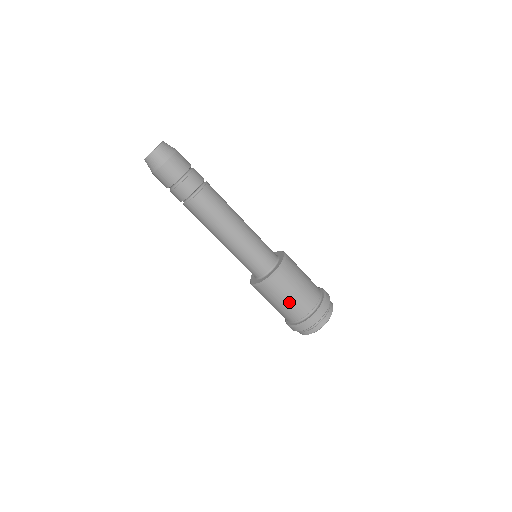
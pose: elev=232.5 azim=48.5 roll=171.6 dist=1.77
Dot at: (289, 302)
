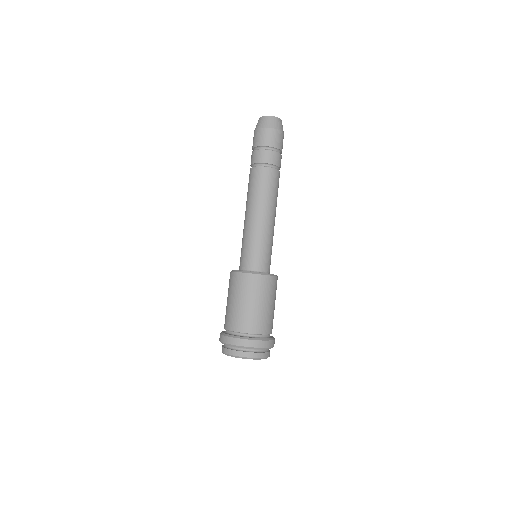
Dot at: (257, 309)
